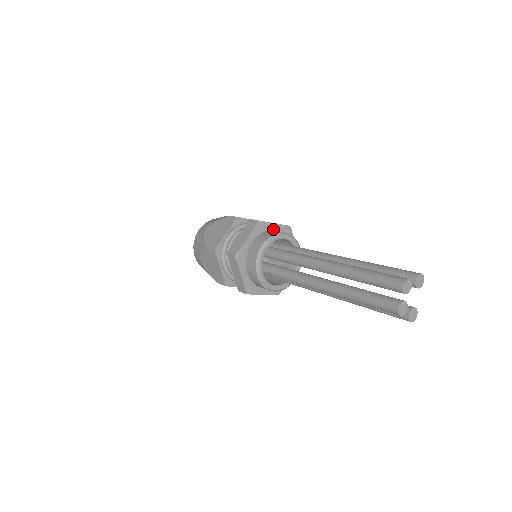
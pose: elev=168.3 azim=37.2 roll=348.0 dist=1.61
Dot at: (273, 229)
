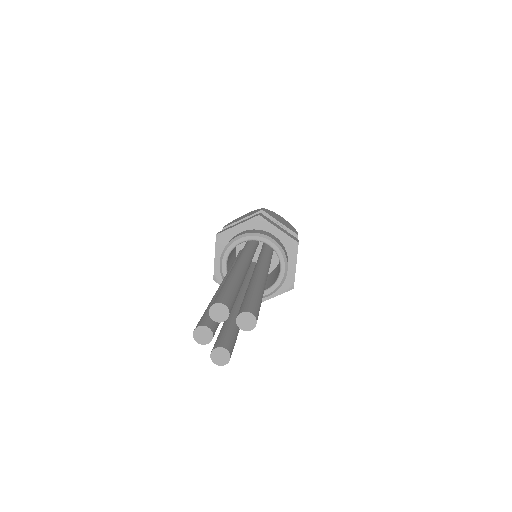
Dot at: (273, 233)
